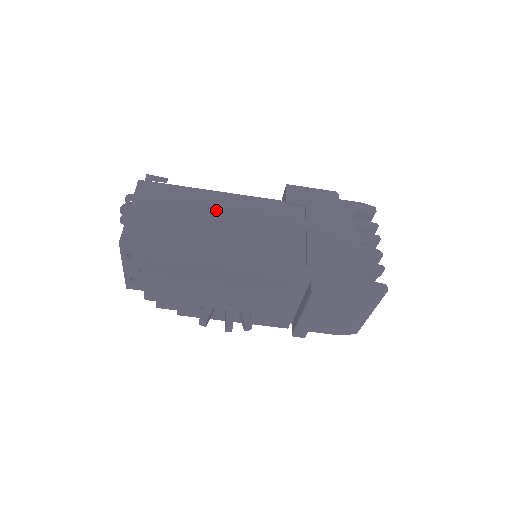
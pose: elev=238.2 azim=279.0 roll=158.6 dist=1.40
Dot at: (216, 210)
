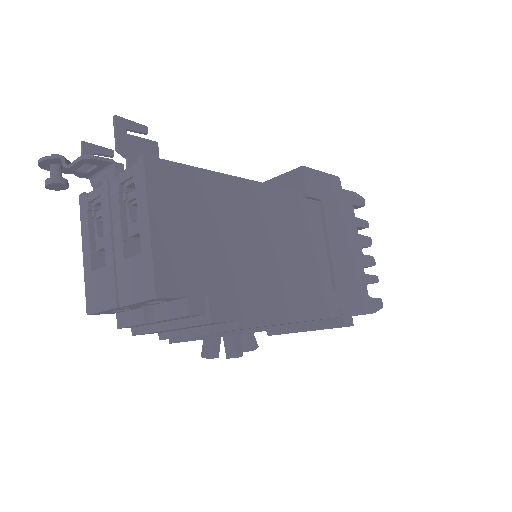
Dot at: (249, 214)
